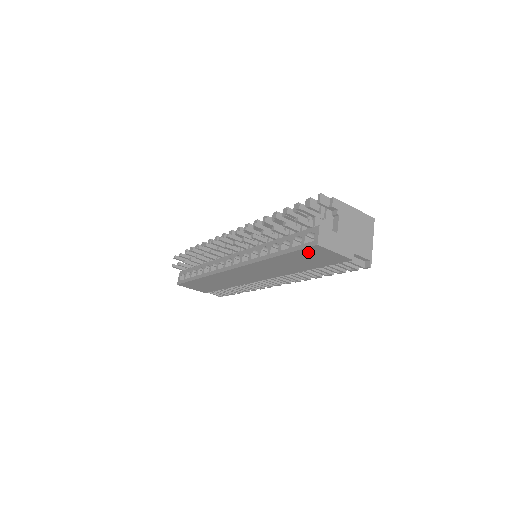
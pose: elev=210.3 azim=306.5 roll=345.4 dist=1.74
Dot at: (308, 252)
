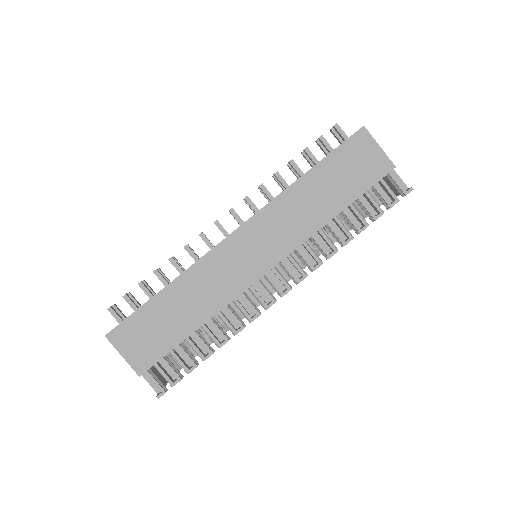
Dot at: (350, 149)
